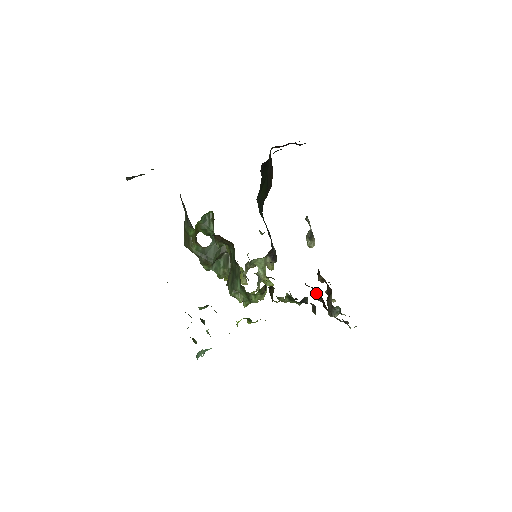
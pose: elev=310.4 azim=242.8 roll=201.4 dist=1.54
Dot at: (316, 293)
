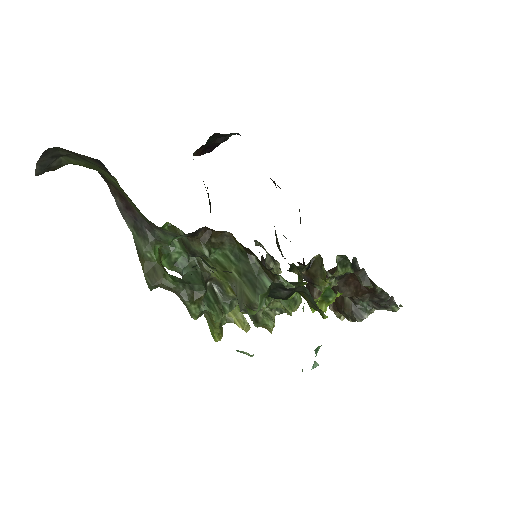
Dot at: (339, 284)
